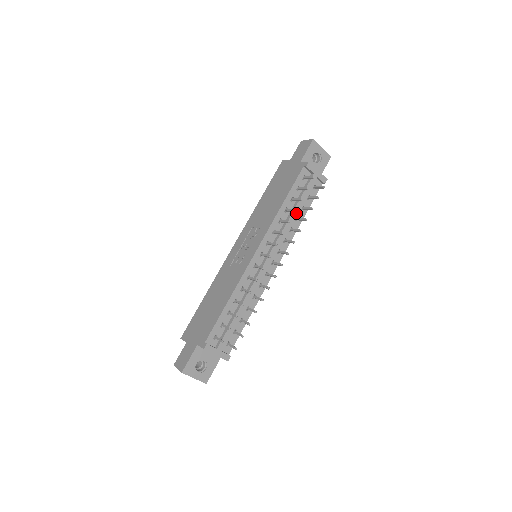
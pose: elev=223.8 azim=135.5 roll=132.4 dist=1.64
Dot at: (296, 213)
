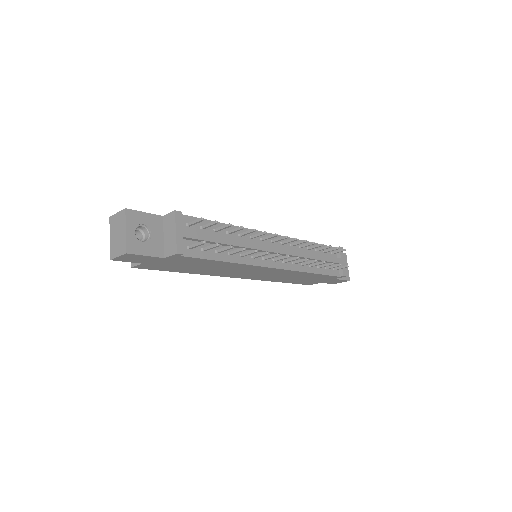
Dot at: (315, 258)
